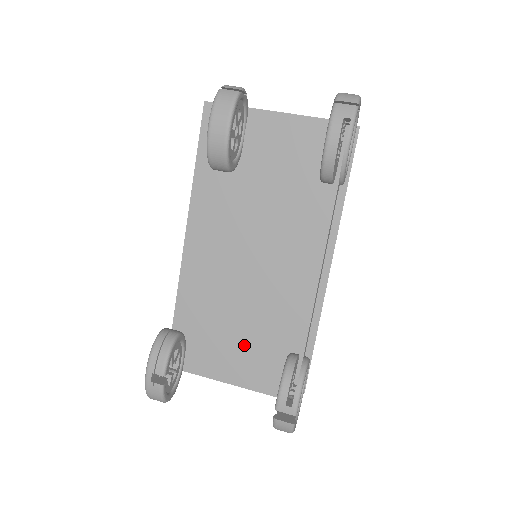
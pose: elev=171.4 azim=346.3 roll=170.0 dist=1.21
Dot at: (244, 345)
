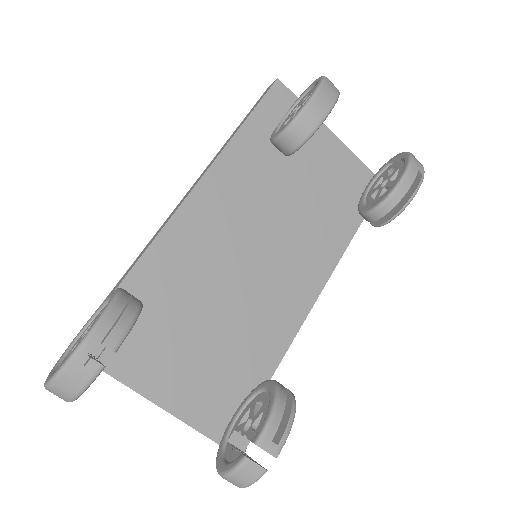
Dot at: (200, 355)
